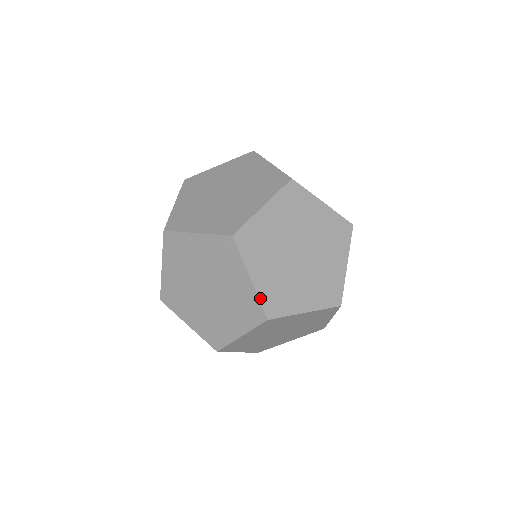
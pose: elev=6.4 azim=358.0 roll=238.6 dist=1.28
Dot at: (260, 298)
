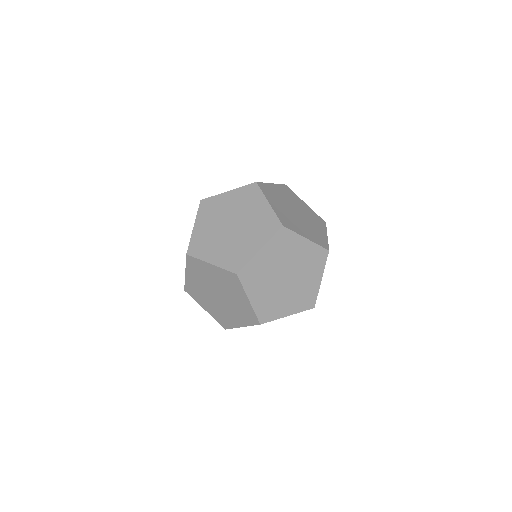
Dot at: (255, 312)
